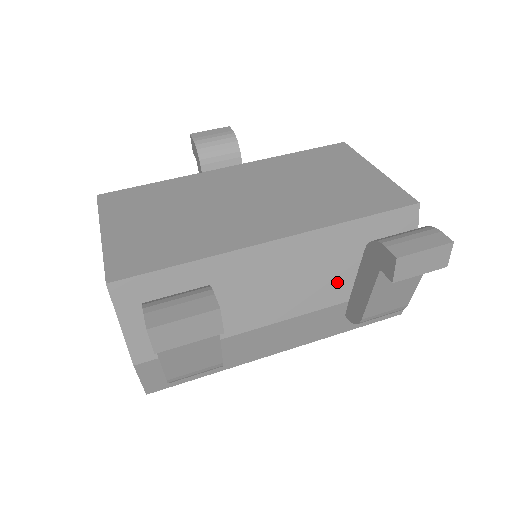
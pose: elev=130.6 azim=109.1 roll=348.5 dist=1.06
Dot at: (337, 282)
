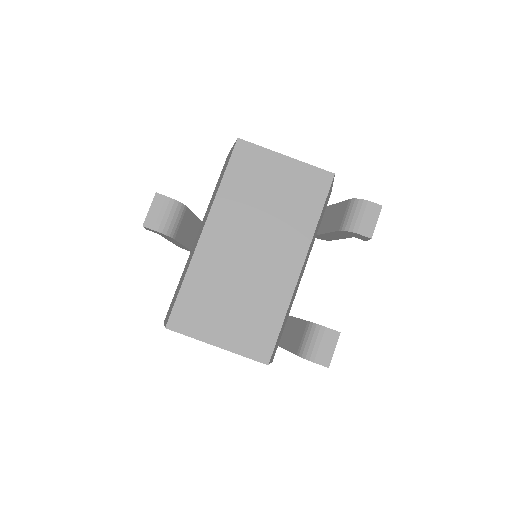
Dot at: (314, 238)
